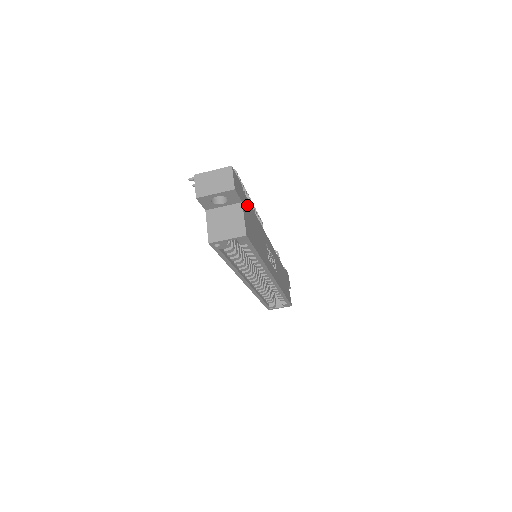
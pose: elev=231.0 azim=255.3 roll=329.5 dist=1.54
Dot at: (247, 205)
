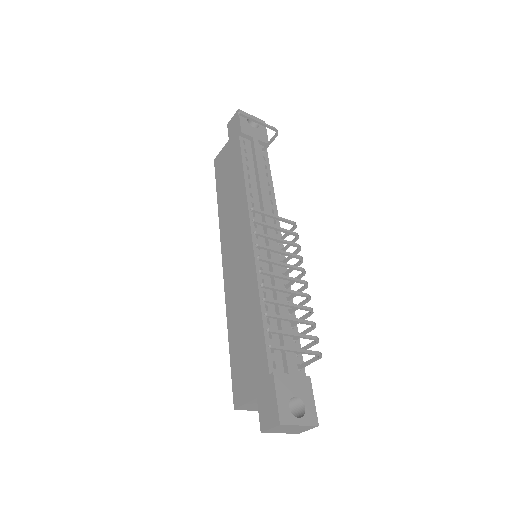
Dot at: occluded
